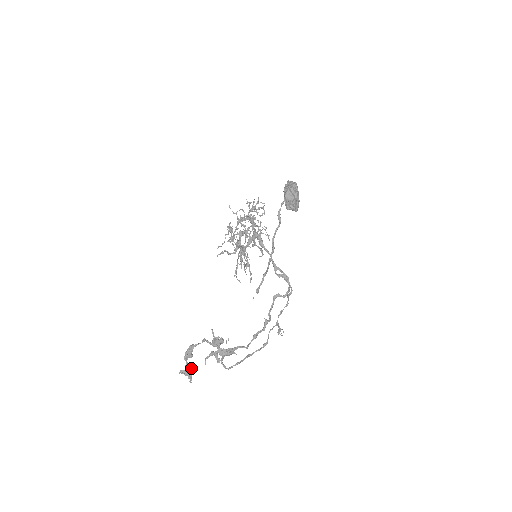
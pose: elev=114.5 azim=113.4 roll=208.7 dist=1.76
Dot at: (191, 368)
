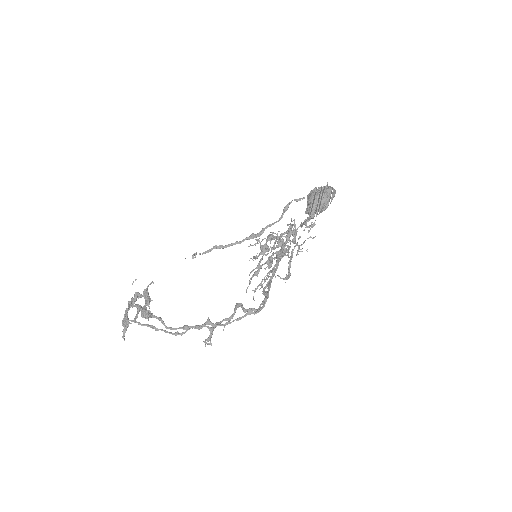
Dot at: occluded
